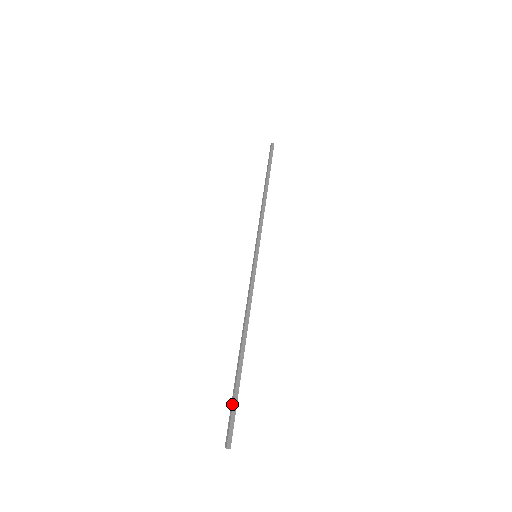
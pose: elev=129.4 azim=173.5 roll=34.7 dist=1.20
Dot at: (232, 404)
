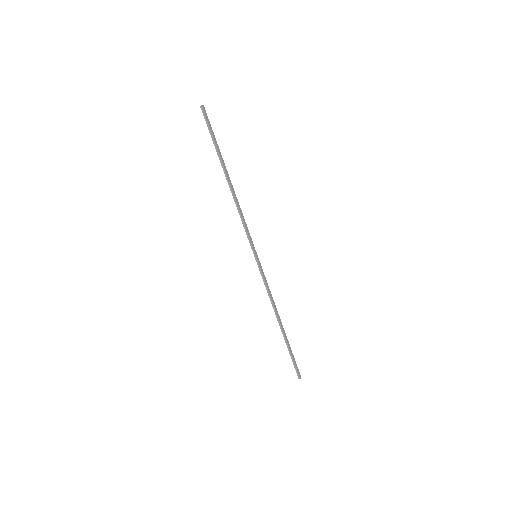
Dot at: (293, 359)
